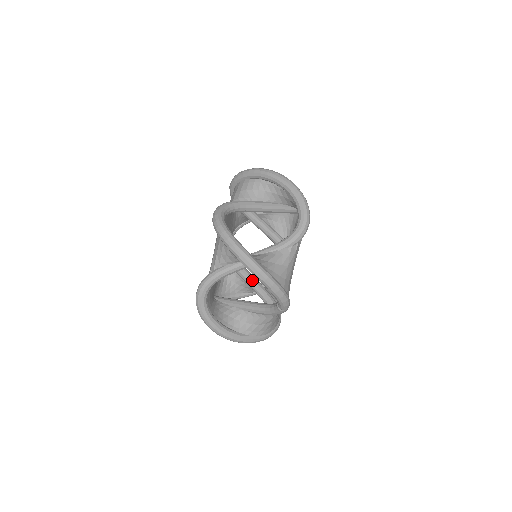
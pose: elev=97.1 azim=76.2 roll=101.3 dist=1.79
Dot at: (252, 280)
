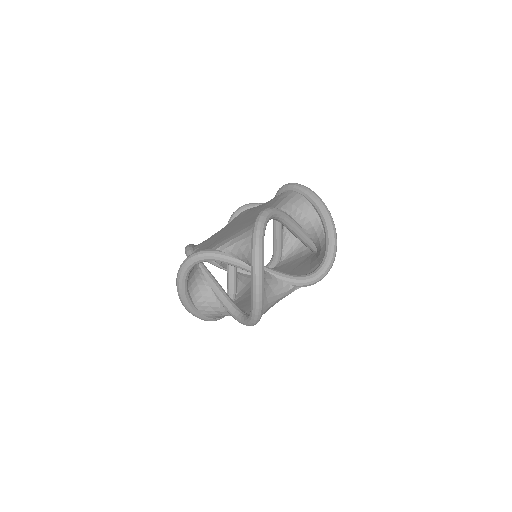
Dot at: (275, 236)
